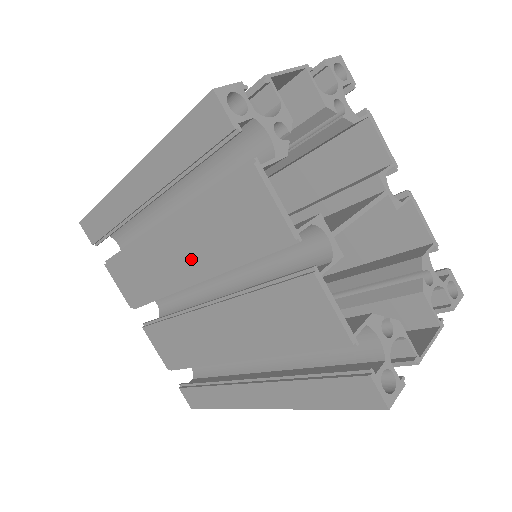
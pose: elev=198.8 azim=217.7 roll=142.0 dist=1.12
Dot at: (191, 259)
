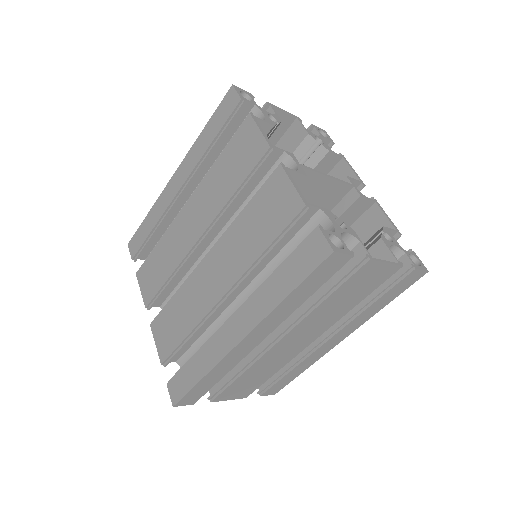
Dot at: (202, 216)
